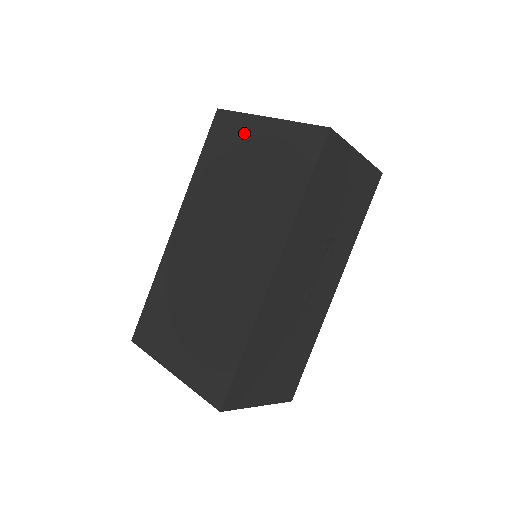
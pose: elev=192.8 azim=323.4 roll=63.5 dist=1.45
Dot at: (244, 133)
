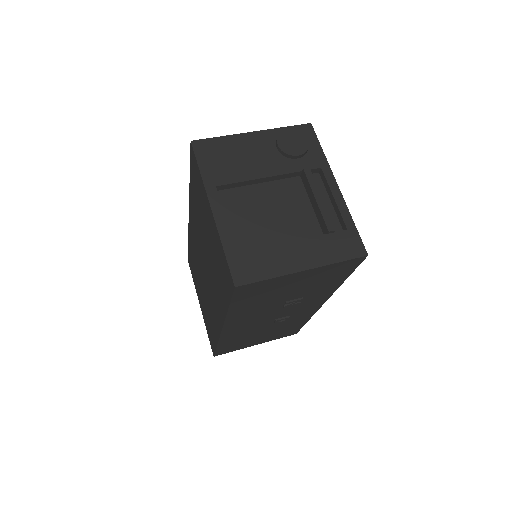
Dot at: (203, 199)
